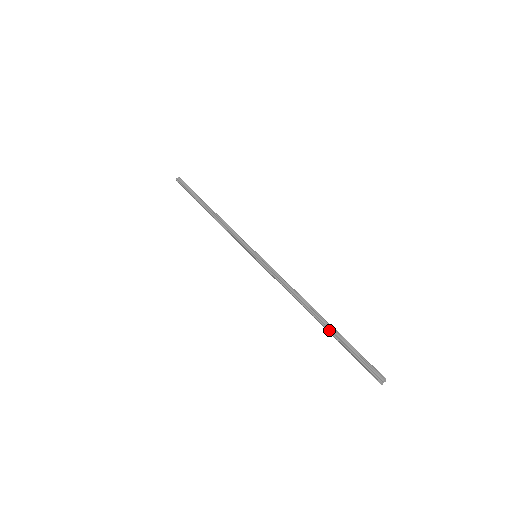
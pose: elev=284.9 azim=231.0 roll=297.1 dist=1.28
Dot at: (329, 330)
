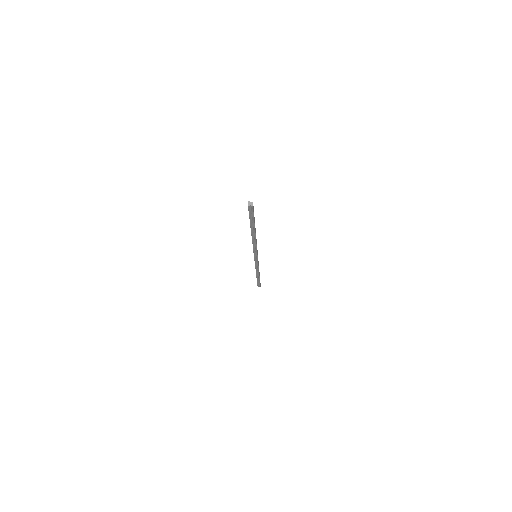
Dot at: occluded
